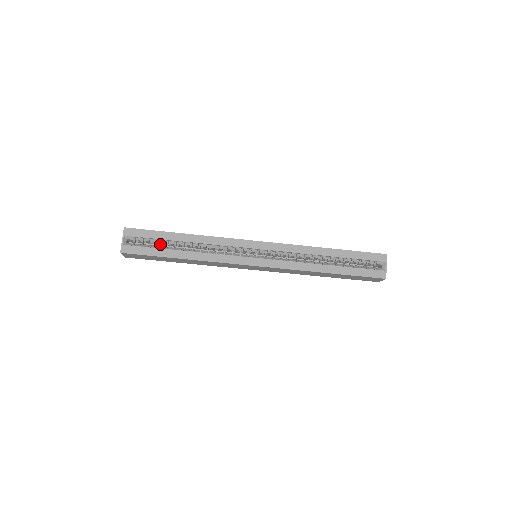
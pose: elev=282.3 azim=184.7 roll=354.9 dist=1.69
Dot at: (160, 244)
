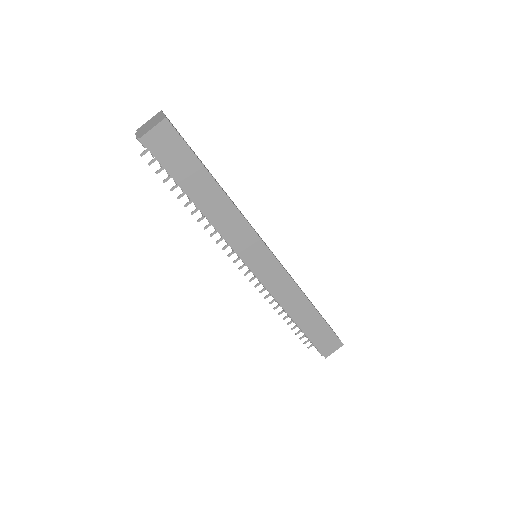
Dot at: occluded
